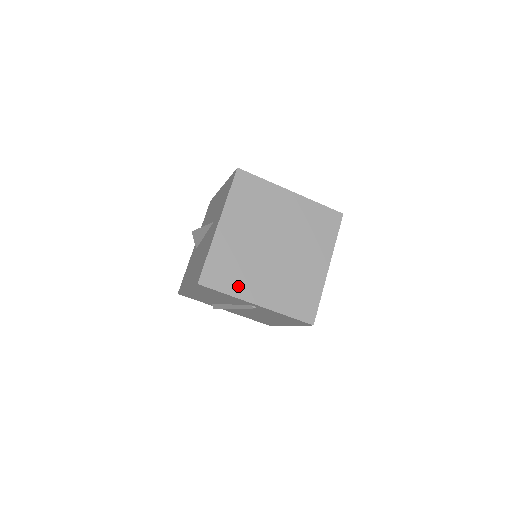
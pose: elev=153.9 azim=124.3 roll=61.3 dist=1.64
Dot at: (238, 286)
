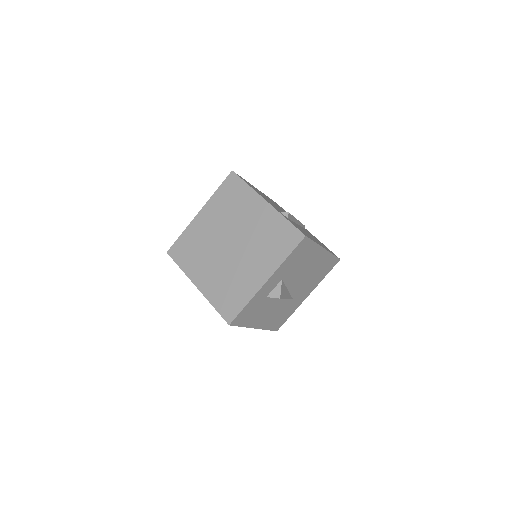
Dot at: (190, 265)
